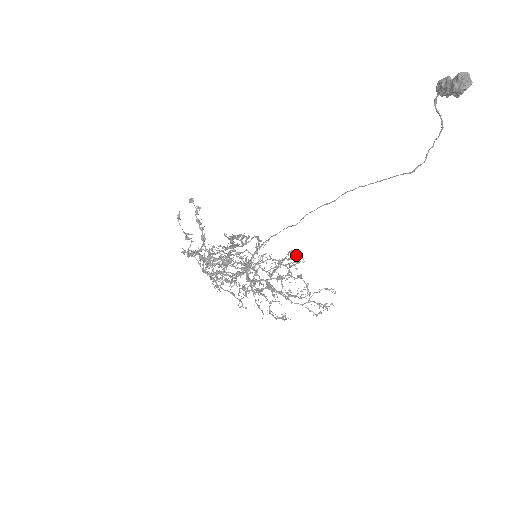
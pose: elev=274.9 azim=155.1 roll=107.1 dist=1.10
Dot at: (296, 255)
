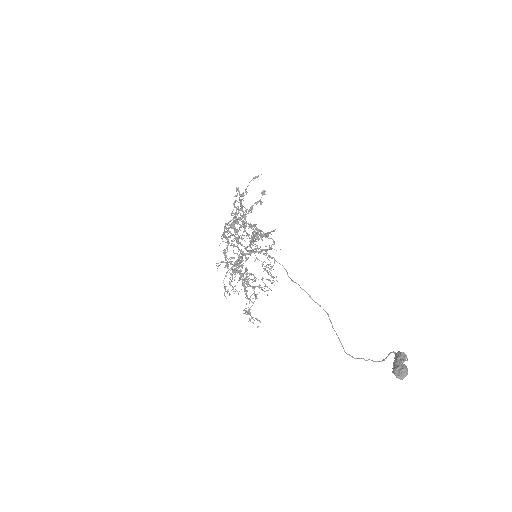
Dot at: (273, 282)
